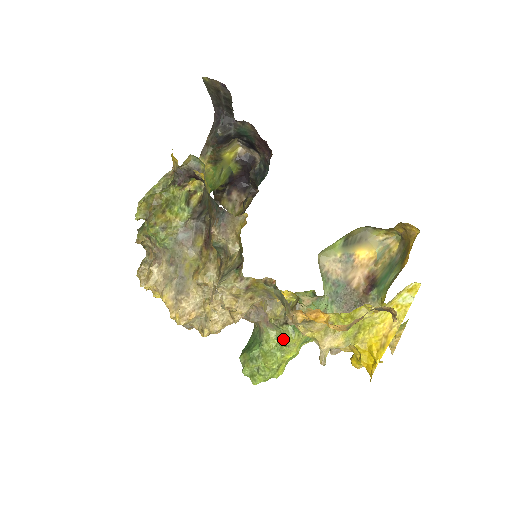
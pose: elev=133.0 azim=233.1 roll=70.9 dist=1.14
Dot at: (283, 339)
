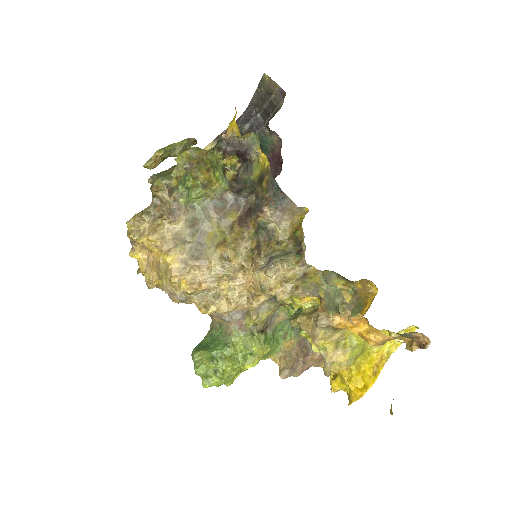
Dot at: (253, 347)
